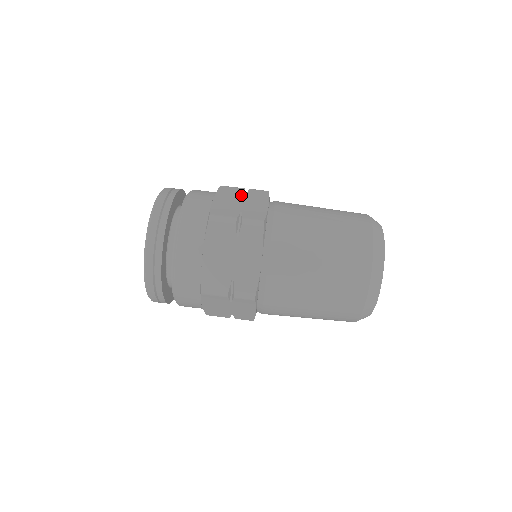
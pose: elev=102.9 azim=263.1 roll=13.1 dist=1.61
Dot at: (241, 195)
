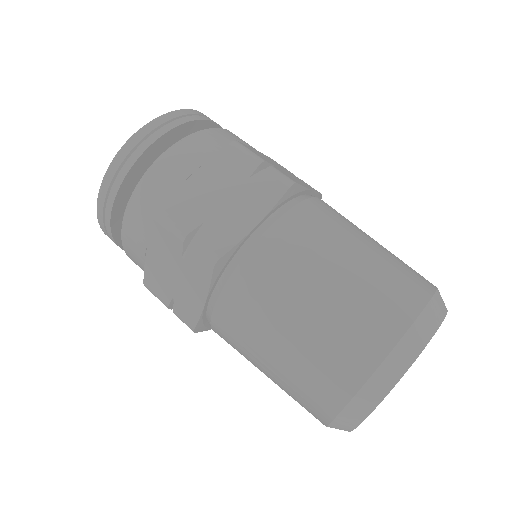
Dot at: (288, 171)
